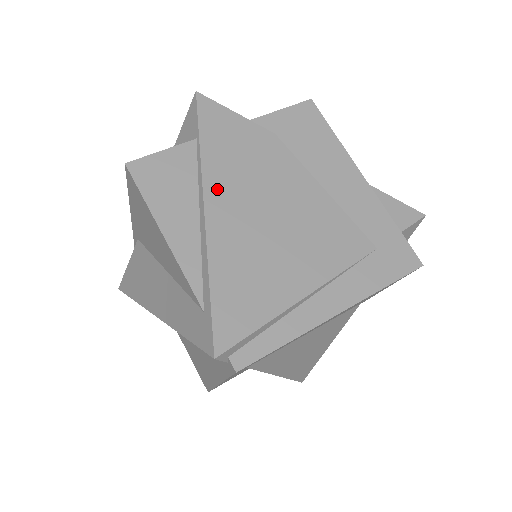
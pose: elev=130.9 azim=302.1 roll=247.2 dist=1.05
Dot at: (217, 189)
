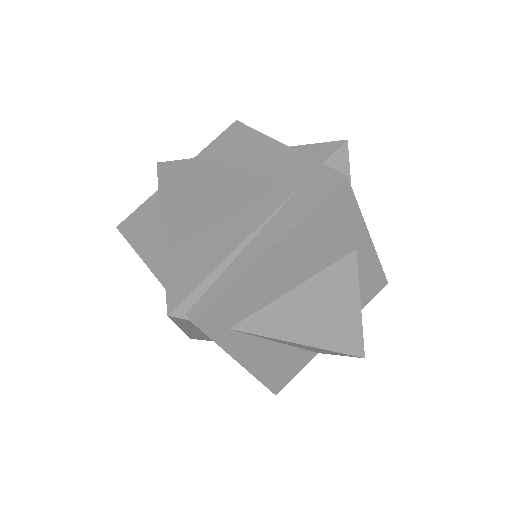
Dot at: (170, 210)
